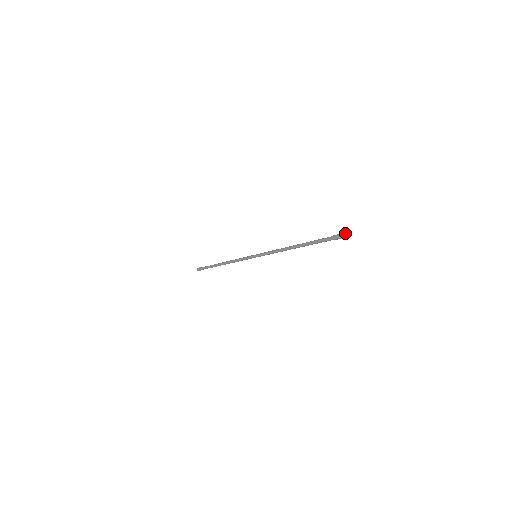
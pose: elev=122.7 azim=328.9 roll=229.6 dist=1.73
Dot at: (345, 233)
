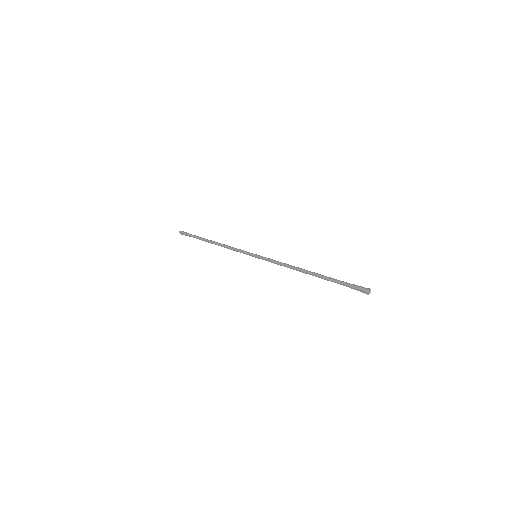
Dot at: (367, 293)
